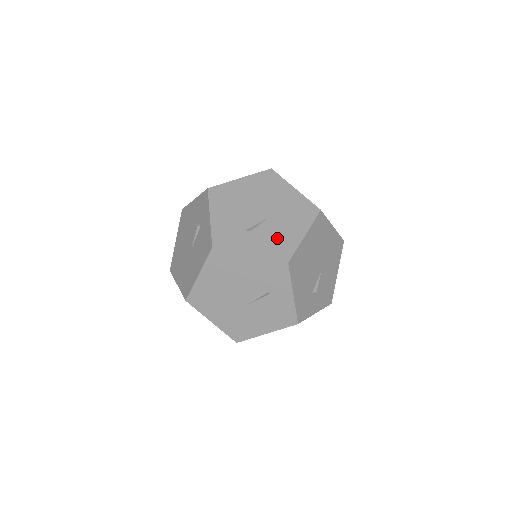
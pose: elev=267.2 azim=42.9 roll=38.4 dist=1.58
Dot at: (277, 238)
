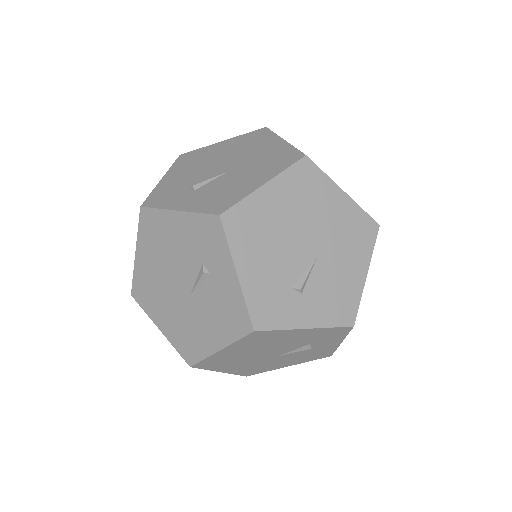
Dot at: (335, 289)
